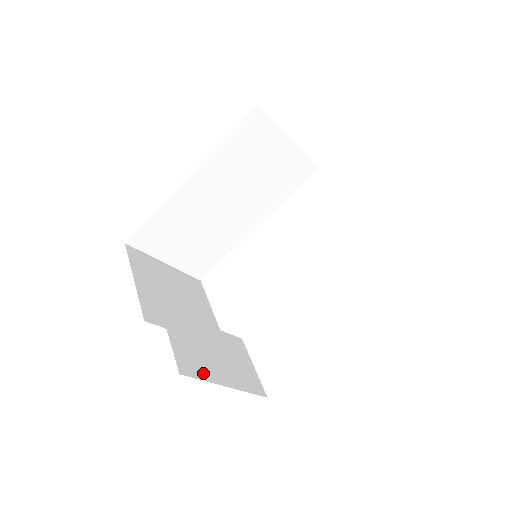
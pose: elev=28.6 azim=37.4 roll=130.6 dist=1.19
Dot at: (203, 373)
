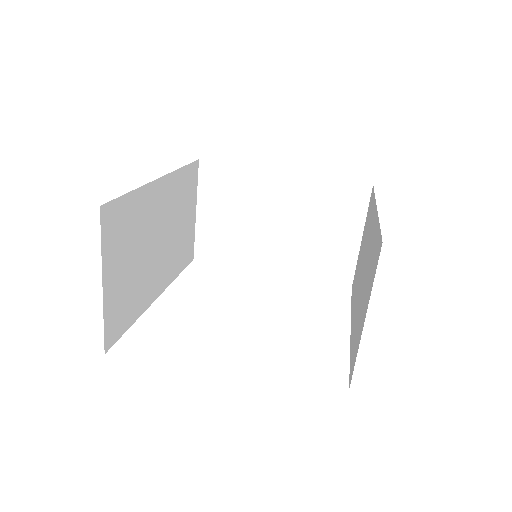
Dot at: occluded
